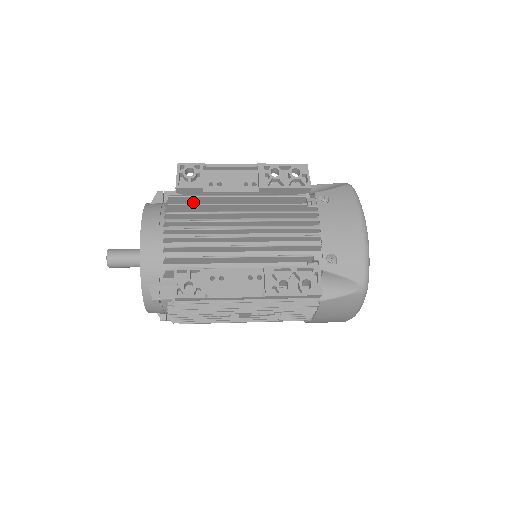
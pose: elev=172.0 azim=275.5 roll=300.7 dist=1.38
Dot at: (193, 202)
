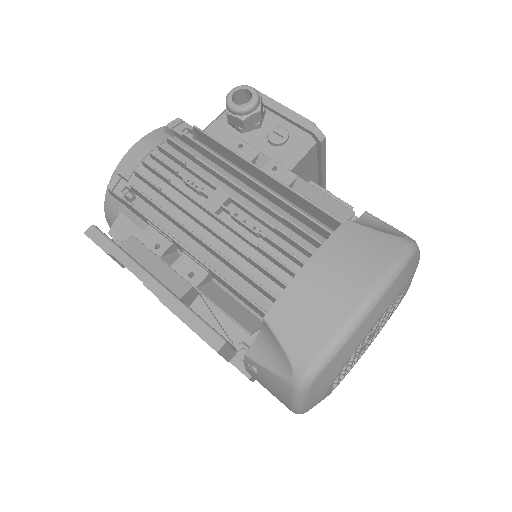
Dot at: occluded
